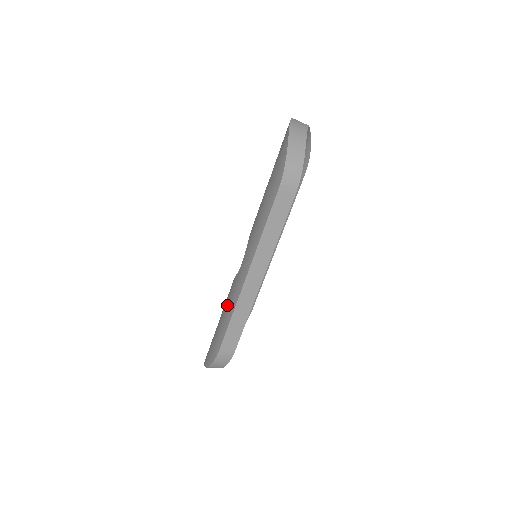
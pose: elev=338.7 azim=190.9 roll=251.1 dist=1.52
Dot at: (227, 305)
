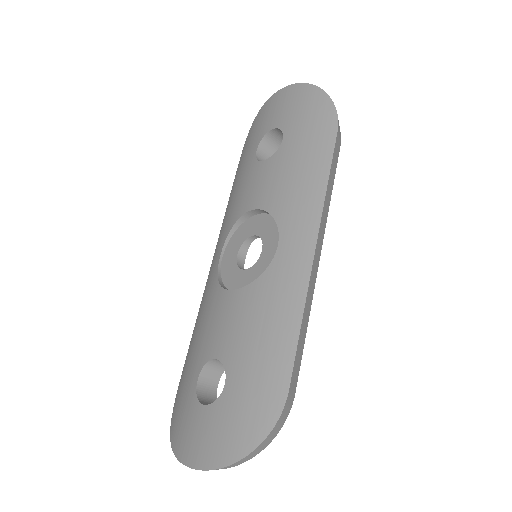
Dot at: (267, 316)
